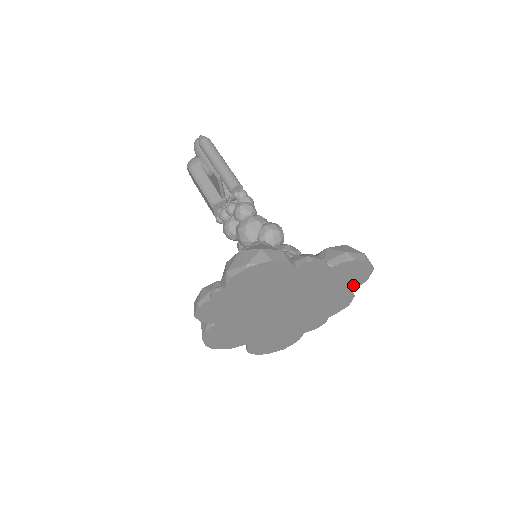
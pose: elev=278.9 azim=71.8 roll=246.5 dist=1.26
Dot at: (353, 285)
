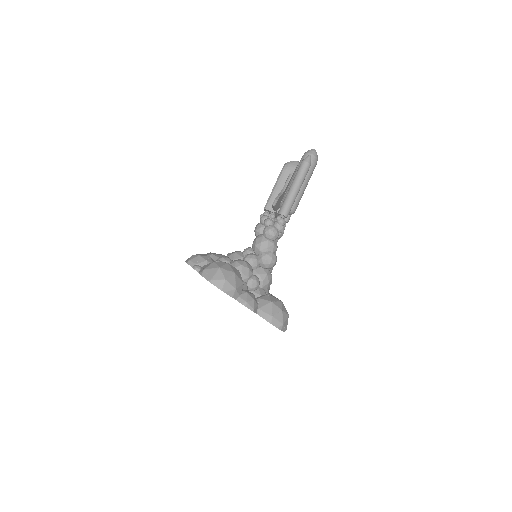
Dot at: occluded
